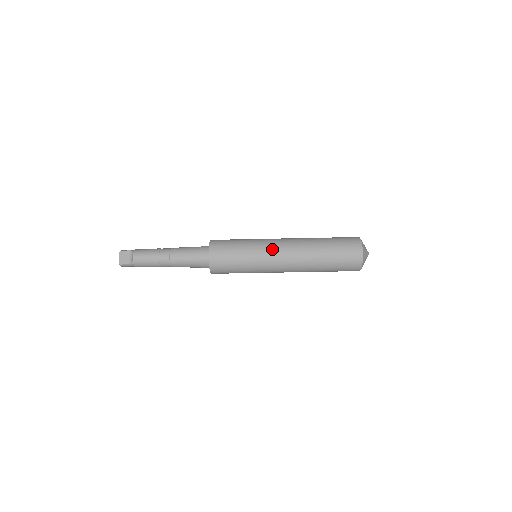
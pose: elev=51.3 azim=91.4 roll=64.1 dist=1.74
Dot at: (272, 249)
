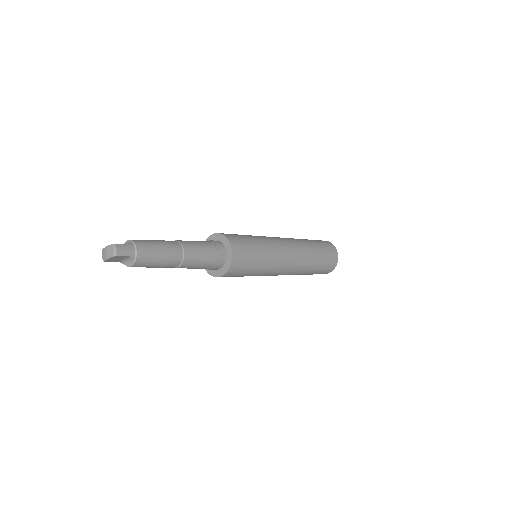
Dot at: occluded
